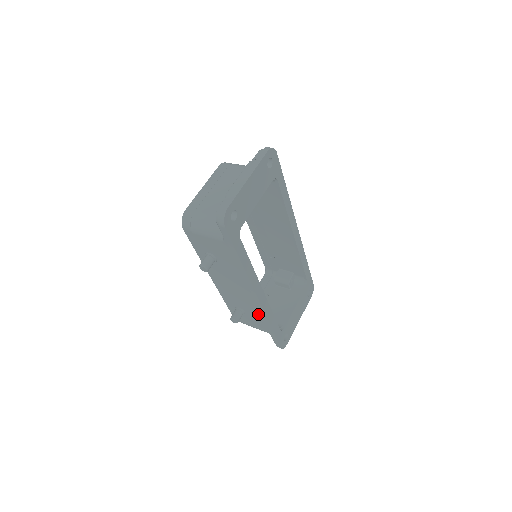
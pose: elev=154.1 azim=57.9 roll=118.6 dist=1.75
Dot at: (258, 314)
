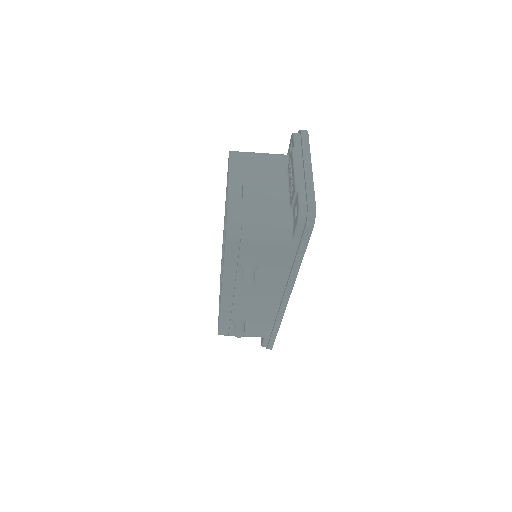
Dot at: (267, 320)
